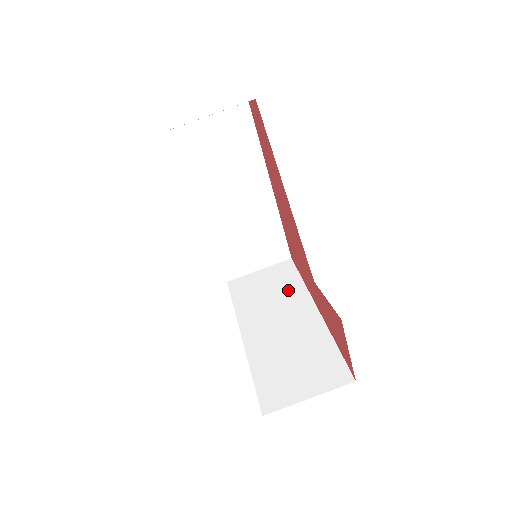
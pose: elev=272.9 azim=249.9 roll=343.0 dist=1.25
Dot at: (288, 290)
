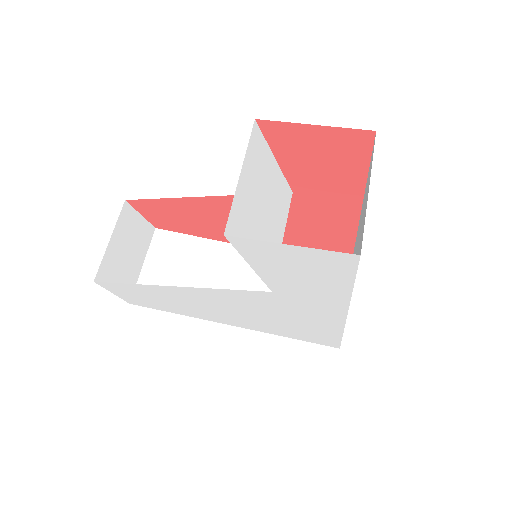
Dot at: occluded
